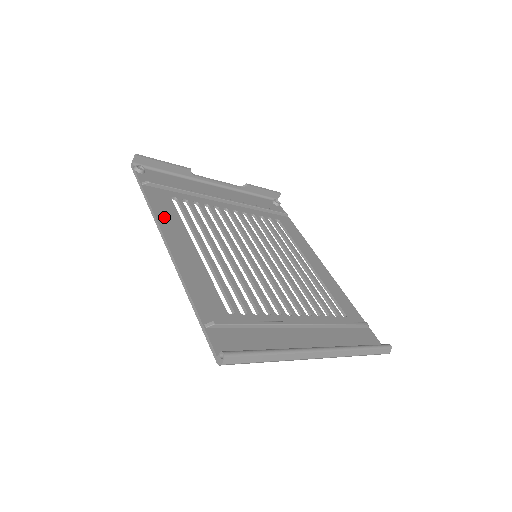
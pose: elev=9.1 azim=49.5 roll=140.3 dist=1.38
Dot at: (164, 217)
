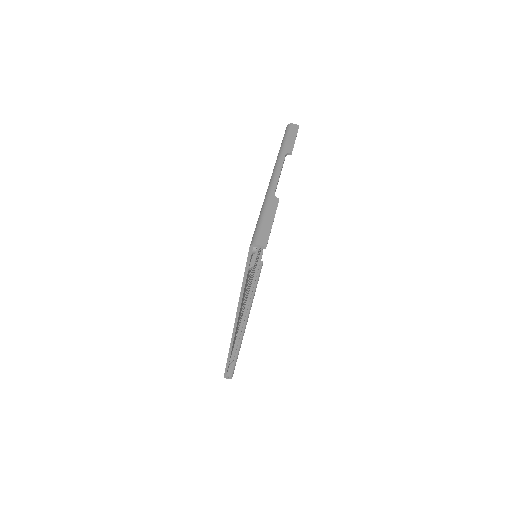
Dot at: occluded
